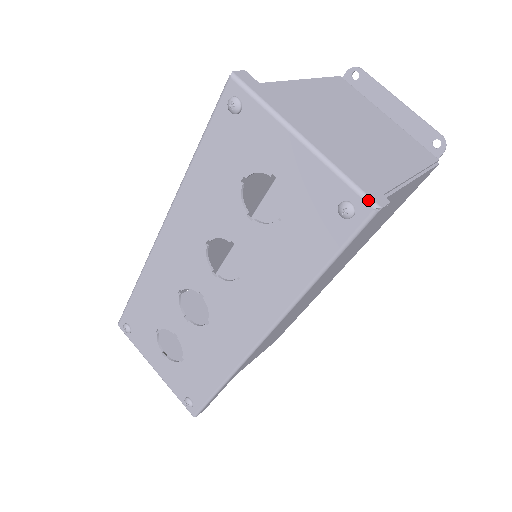
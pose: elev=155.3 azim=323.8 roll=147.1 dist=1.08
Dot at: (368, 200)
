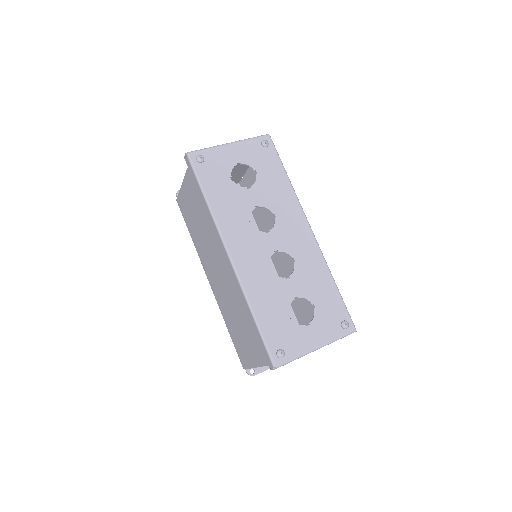
Dot at: (265, 135)
